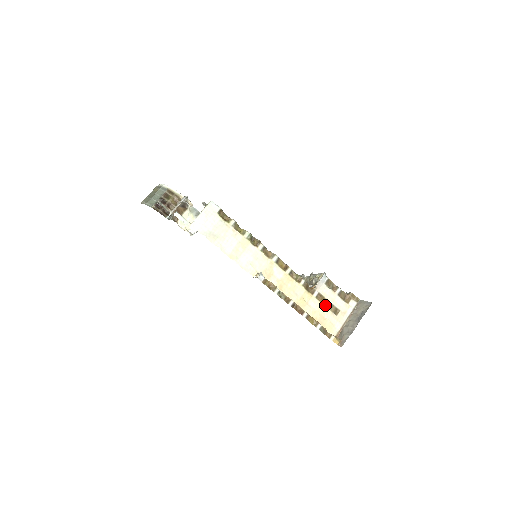
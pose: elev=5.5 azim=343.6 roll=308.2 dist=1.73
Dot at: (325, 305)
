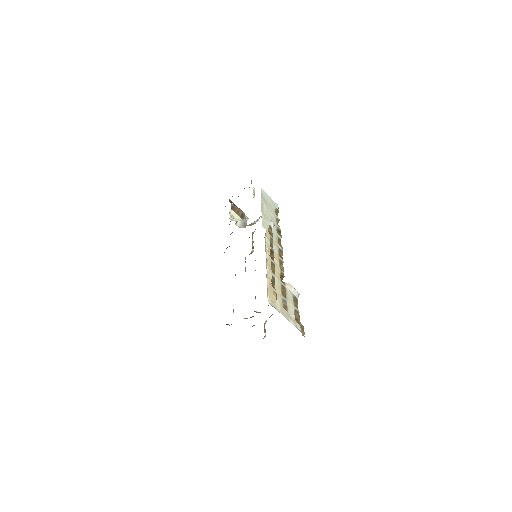
Dot at: (282, 294)
